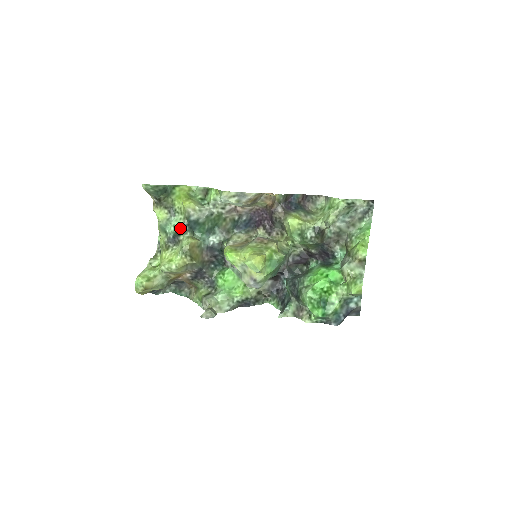
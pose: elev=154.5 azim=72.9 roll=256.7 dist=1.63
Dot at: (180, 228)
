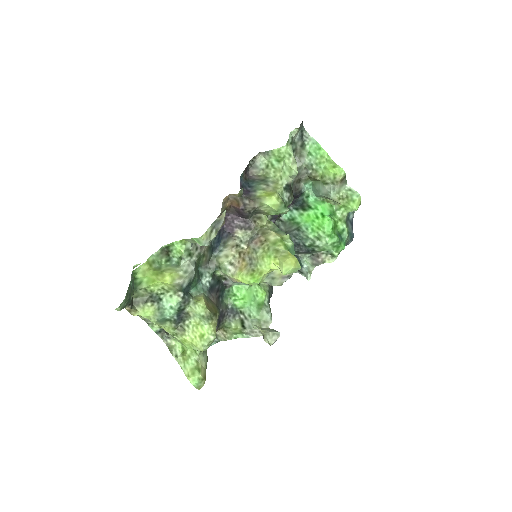
Dot at: (180, 304)
